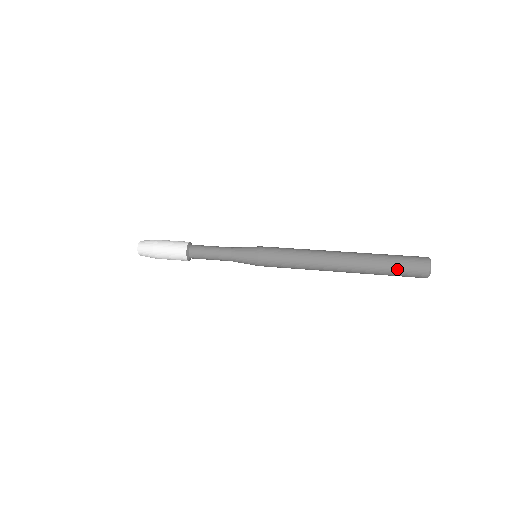
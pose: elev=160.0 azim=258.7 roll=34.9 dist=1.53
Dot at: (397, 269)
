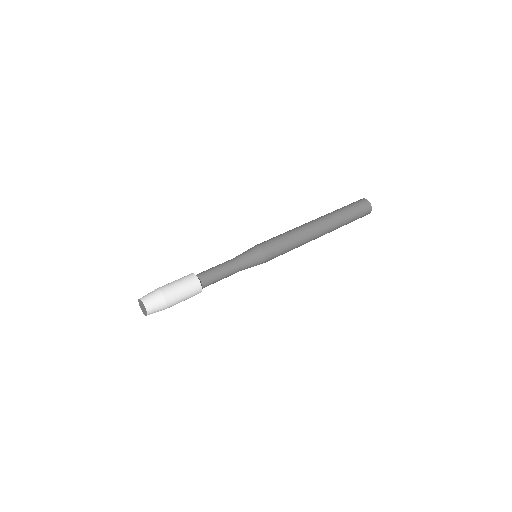
Dot at: (353, 210)
